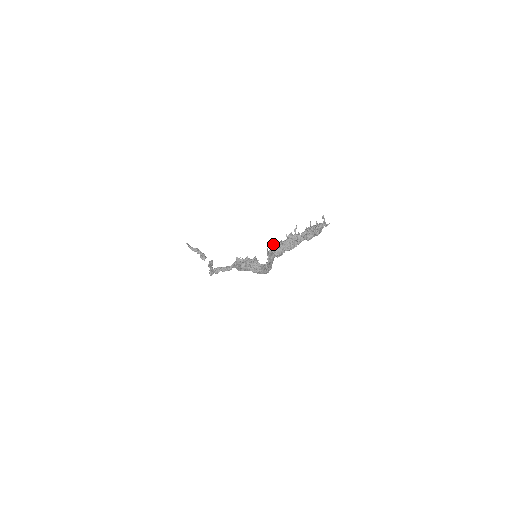
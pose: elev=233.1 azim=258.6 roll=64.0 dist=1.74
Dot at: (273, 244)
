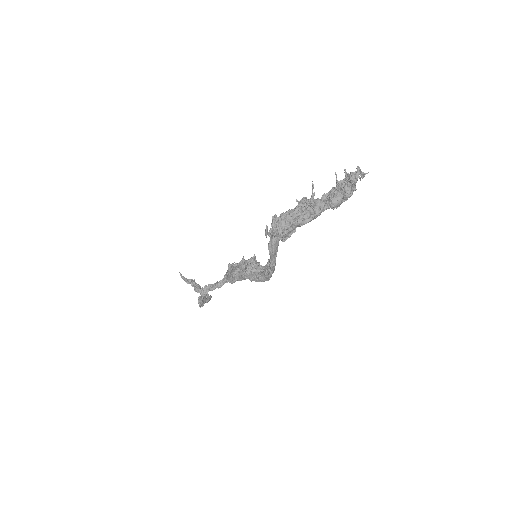
Dot at: (275, 216)
